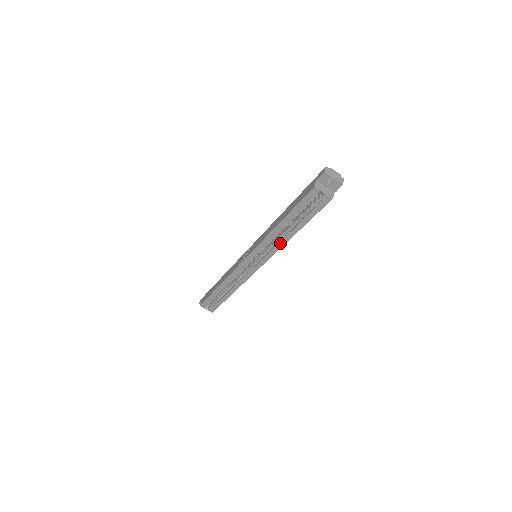
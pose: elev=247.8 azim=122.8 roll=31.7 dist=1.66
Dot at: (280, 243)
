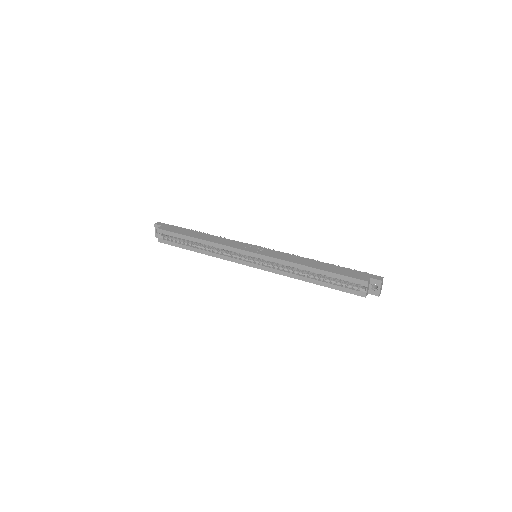
Dot at: (292, 274)
